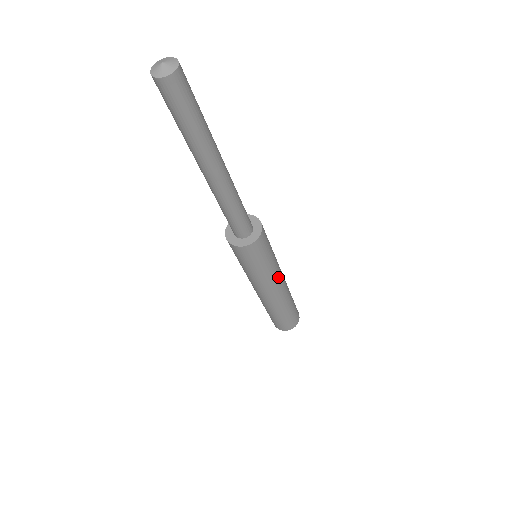
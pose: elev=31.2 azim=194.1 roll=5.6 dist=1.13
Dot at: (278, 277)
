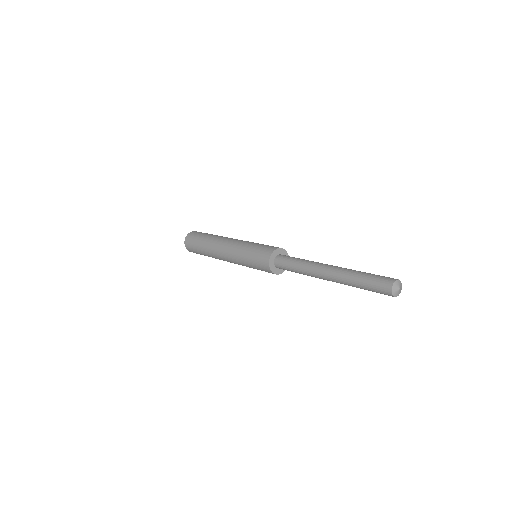
Dot at: occluded
